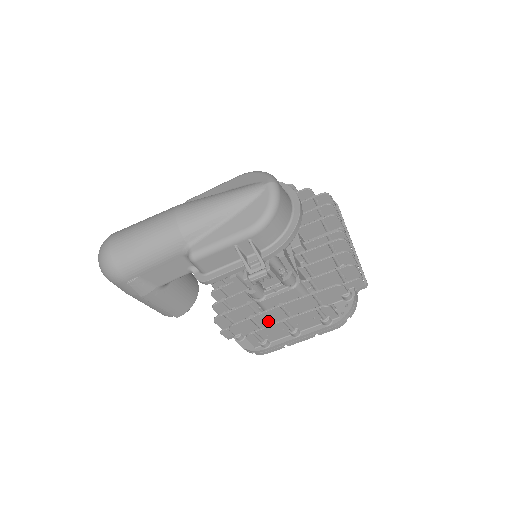
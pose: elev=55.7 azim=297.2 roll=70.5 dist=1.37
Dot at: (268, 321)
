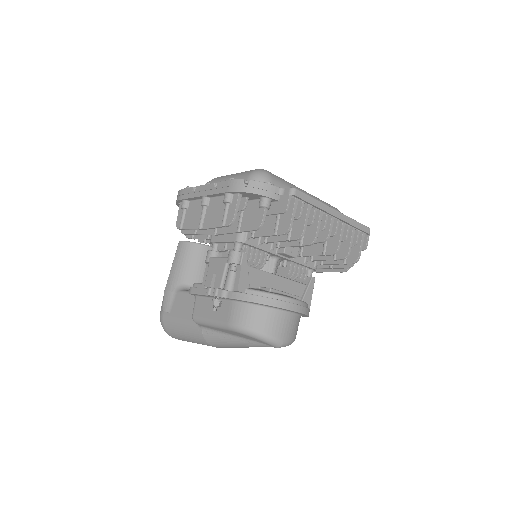
Dot at: occluded
